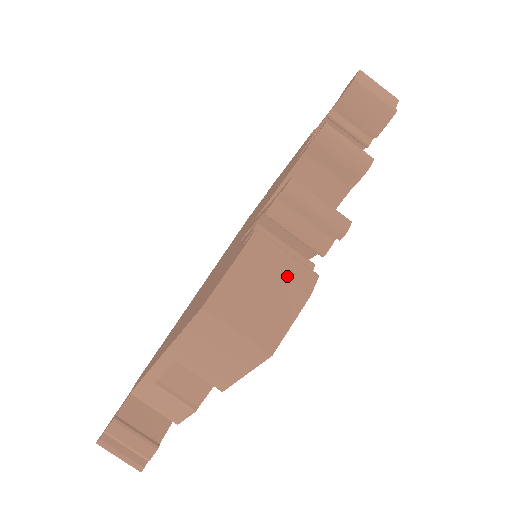
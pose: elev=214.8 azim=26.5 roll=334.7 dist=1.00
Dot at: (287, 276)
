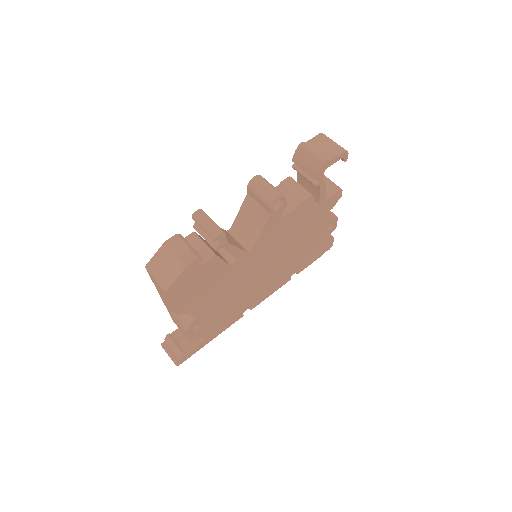
Dot at: (179, 256)
